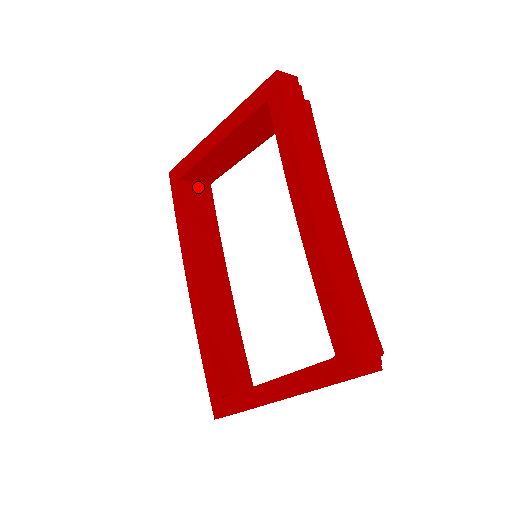
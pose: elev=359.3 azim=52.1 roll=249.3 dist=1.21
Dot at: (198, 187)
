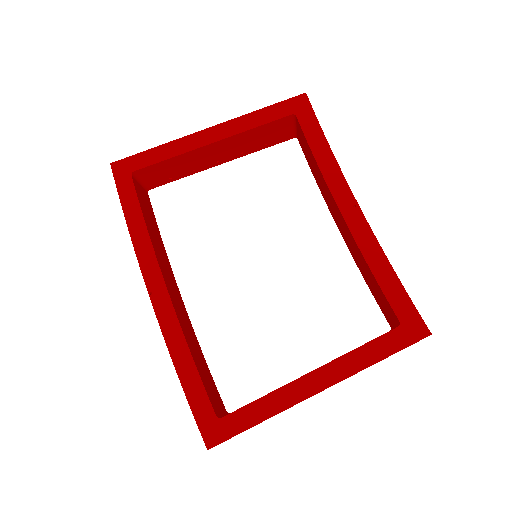
Dot at: (142, 188)
